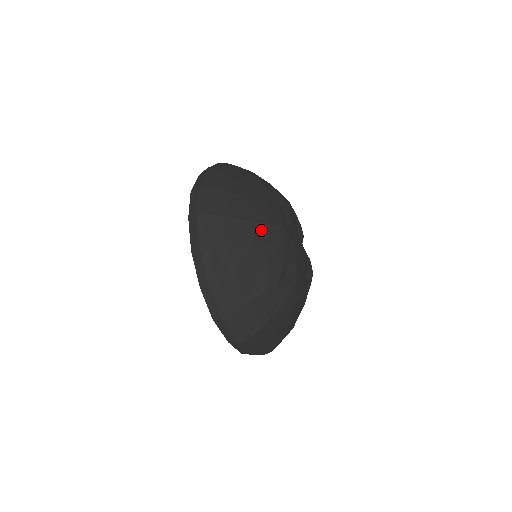
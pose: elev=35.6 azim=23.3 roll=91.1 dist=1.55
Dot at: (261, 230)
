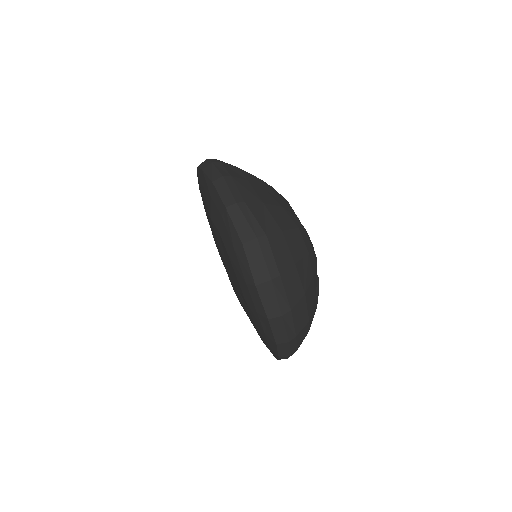
Dot at: occluded
